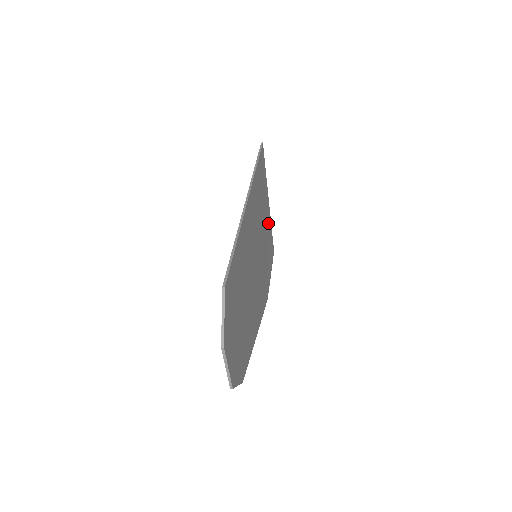
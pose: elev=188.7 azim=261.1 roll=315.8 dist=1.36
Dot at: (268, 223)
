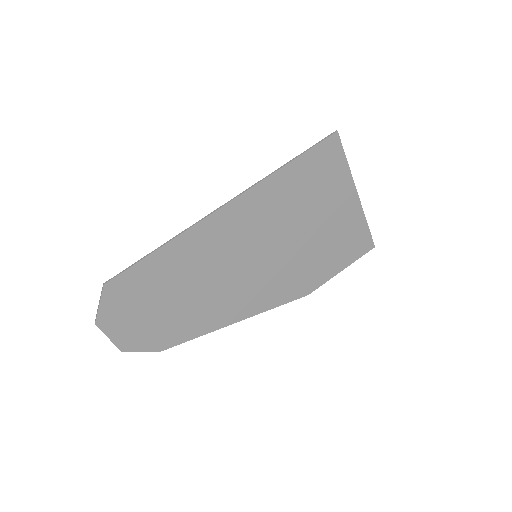
Dot at: (344, 219)
